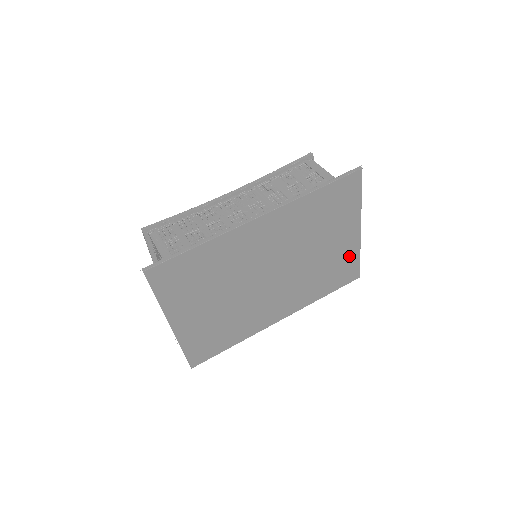
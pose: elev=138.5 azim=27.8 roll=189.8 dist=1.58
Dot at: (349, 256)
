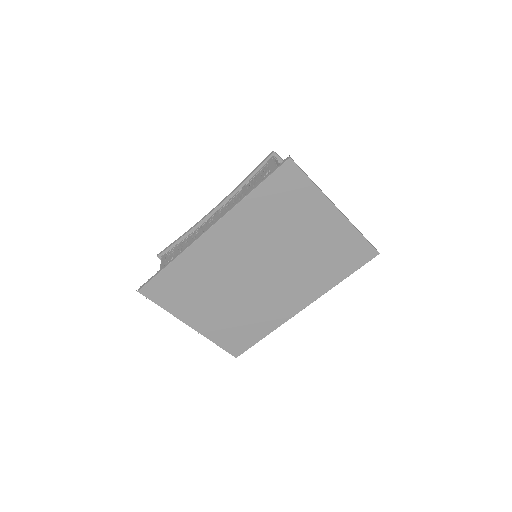
Dot at: (345, 237)
